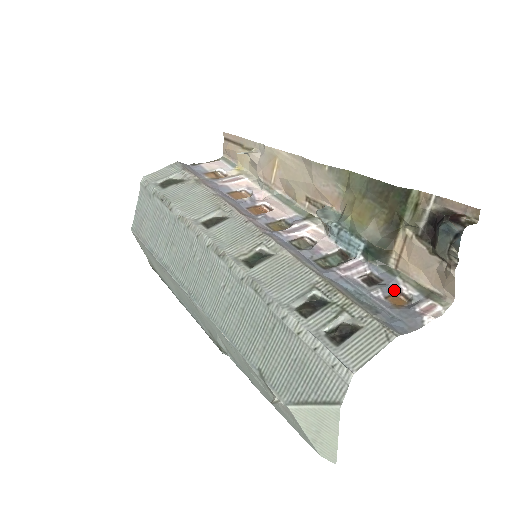
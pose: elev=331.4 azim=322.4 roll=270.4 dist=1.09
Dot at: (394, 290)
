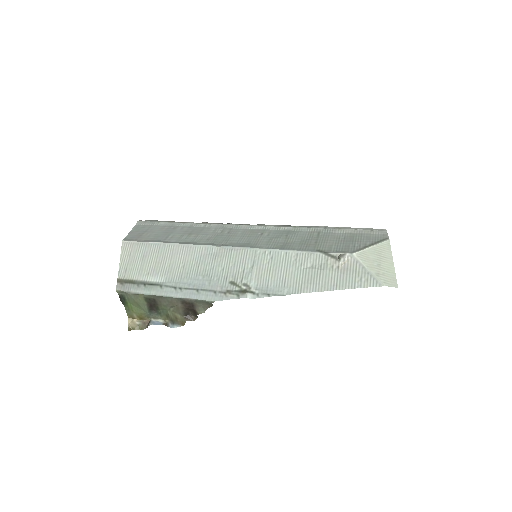
Dot at: occluded
